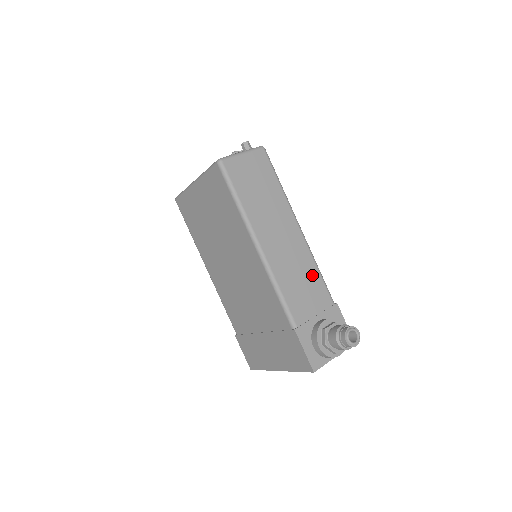
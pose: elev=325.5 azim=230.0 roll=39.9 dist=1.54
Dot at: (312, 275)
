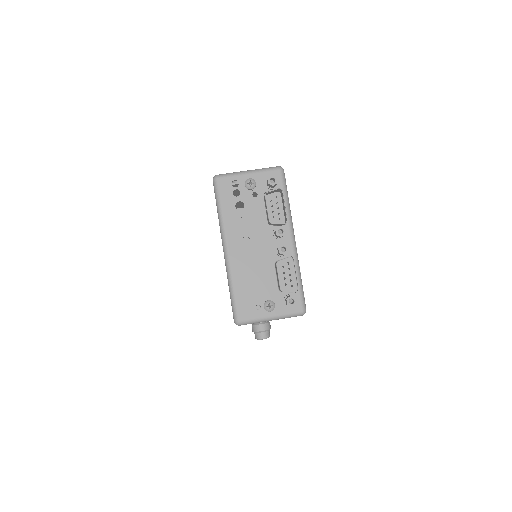
Dot at: occluded
